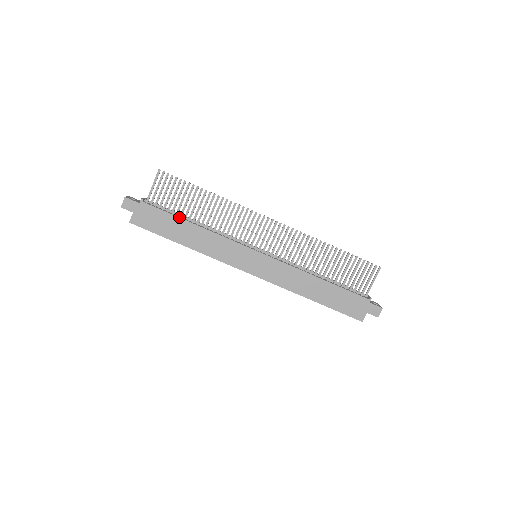
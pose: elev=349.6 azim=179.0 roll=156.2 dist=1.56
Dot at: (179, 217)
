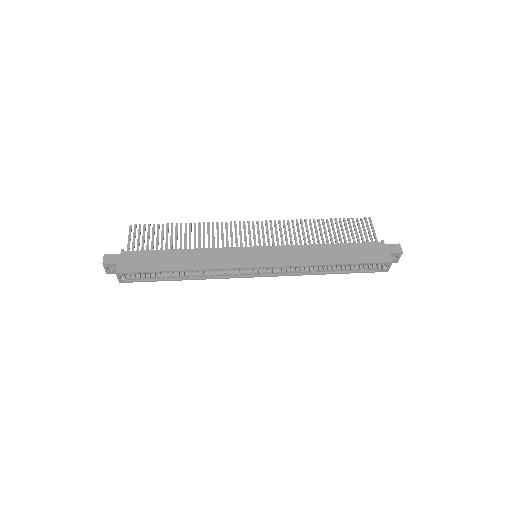
Dot at: (165, 249)
